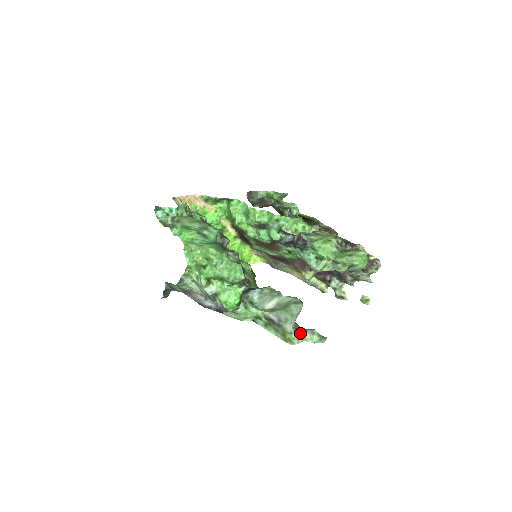
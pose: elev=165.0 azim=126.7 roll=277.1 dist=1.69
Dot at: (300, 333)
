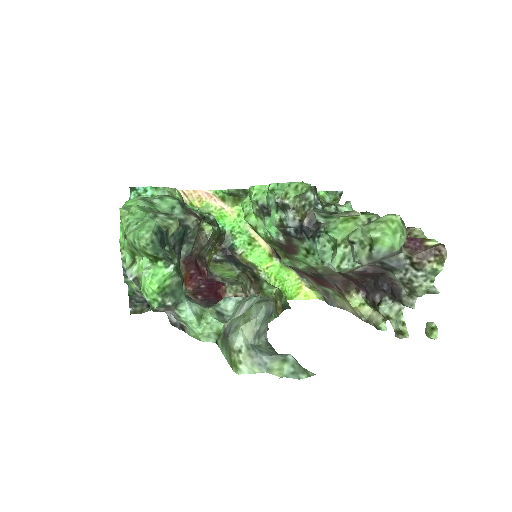
Dot at: (264, 358)
